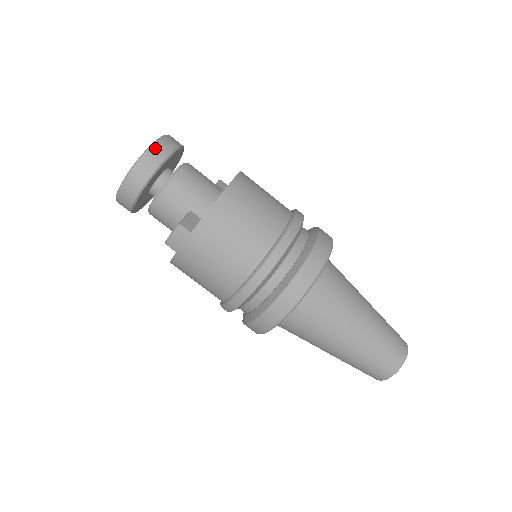
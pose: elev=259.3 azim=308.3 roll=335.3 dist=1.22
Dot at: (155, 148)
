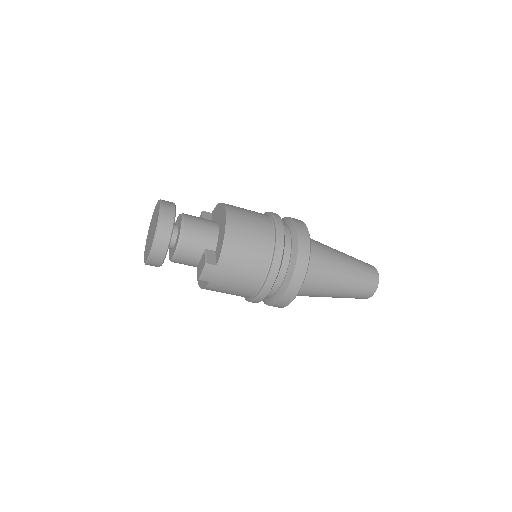
Dot at: (163, 217)
